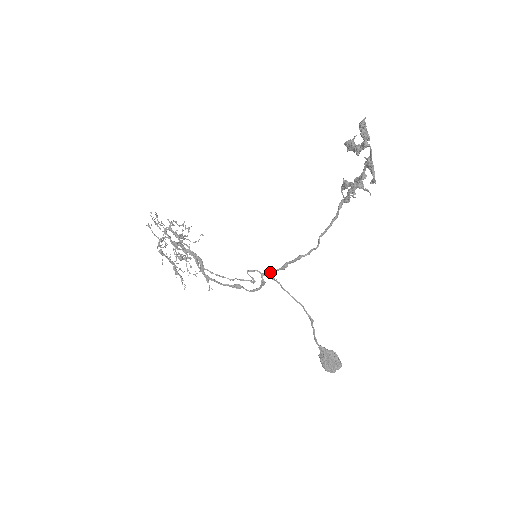
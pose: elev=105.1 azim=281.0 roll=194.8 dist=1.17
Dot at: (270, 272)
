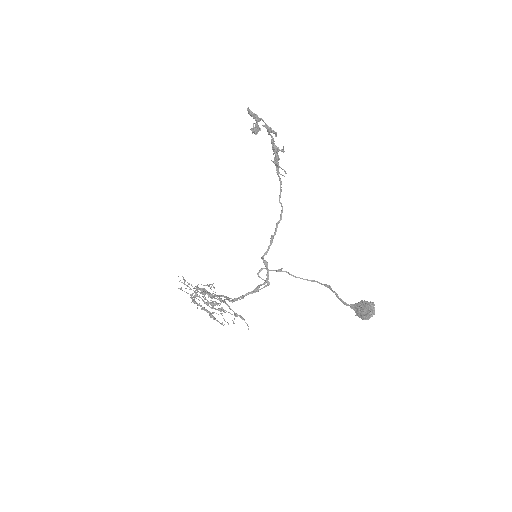
Dot at: (266, 252)
